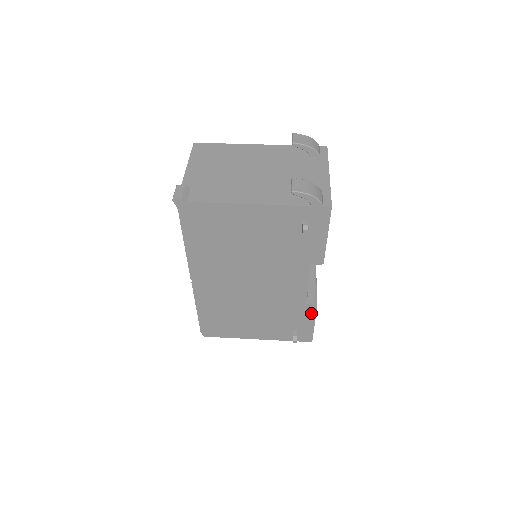
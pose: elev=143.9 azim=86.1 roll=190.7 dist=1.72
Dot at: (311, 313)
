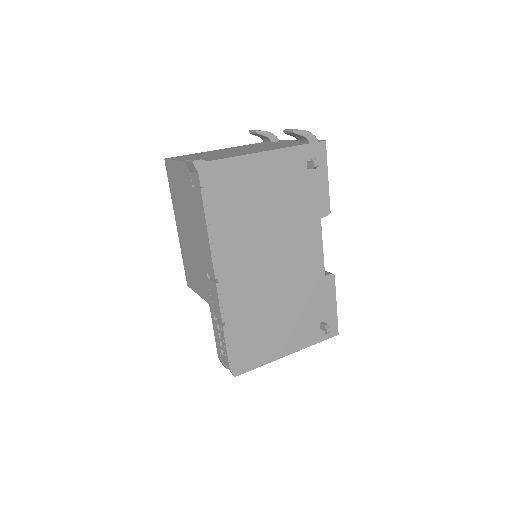
Dot at: (331, 288)
